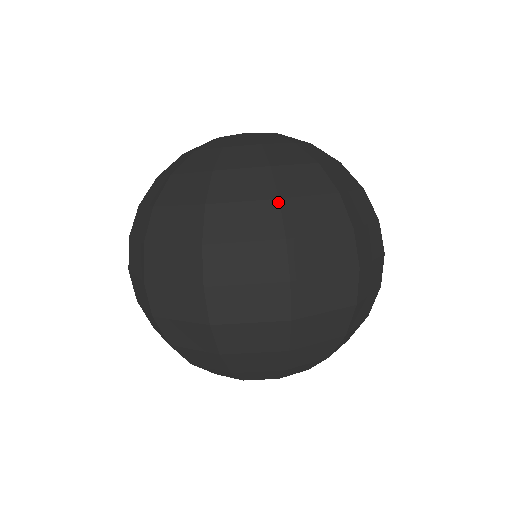
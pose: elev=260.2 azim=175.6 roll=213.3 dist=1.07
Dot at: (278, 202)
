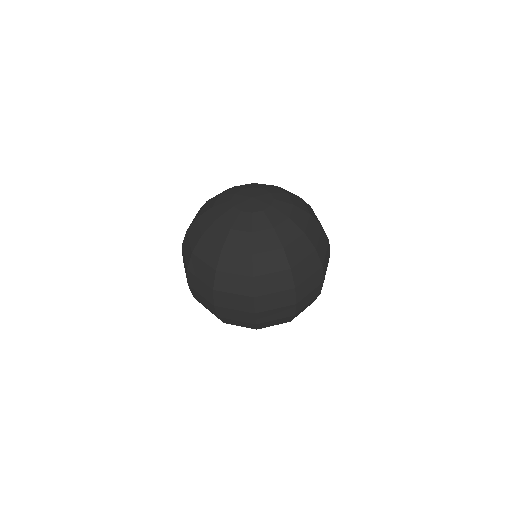
Dot at: (215, 272)
